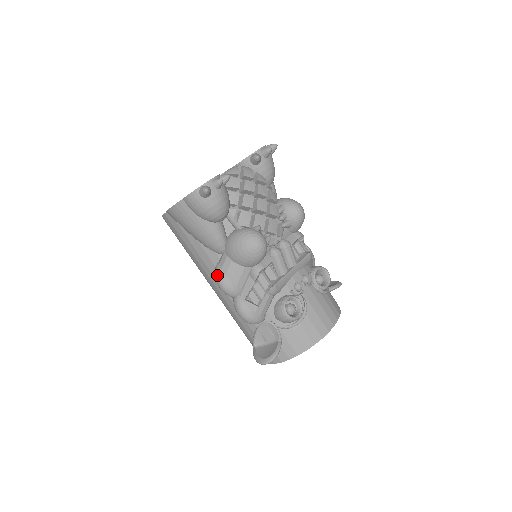
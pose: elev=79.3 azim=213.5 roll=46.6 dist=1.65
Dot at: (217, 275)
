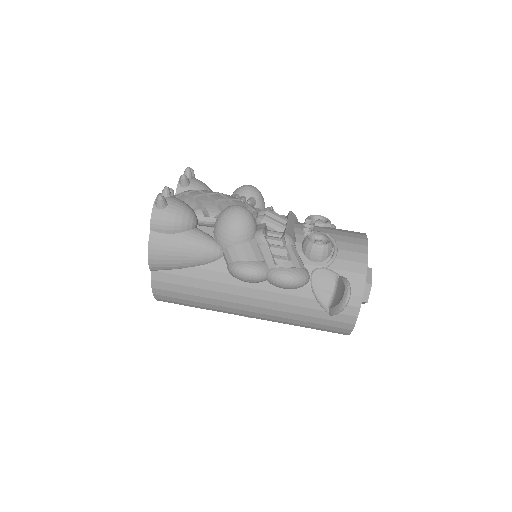
Dot at: (234, 269)
